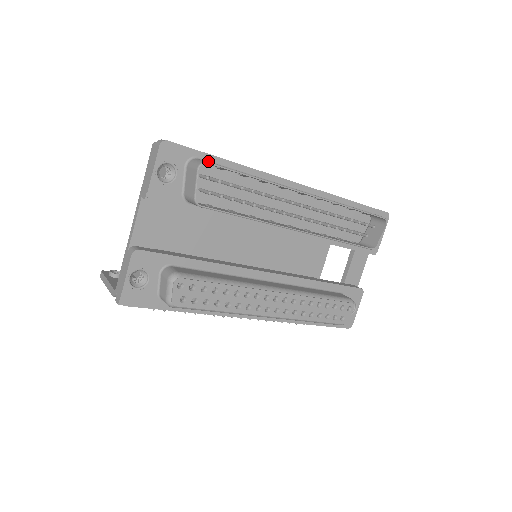
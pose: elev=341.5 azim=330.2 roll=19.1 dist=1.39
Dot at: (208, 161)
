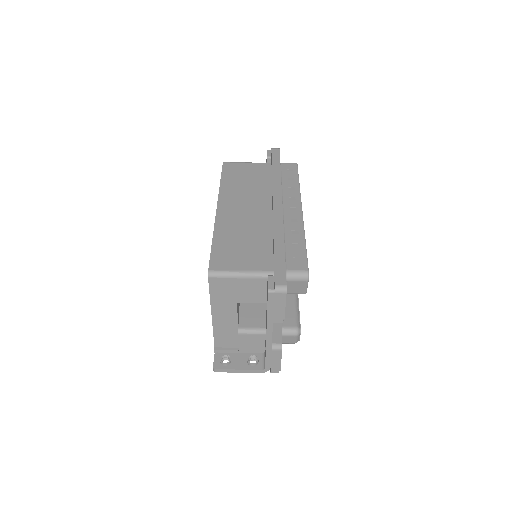
Dot at: occluded
